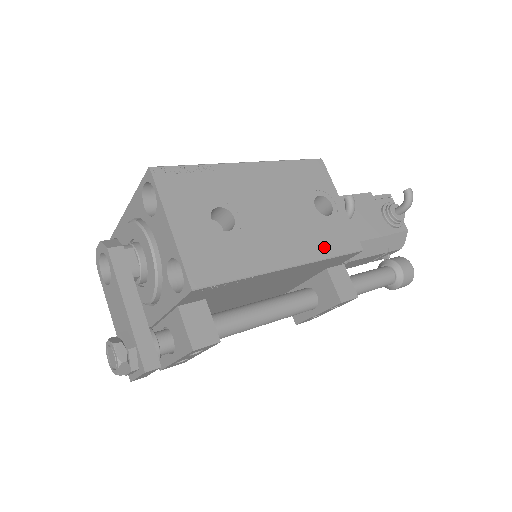
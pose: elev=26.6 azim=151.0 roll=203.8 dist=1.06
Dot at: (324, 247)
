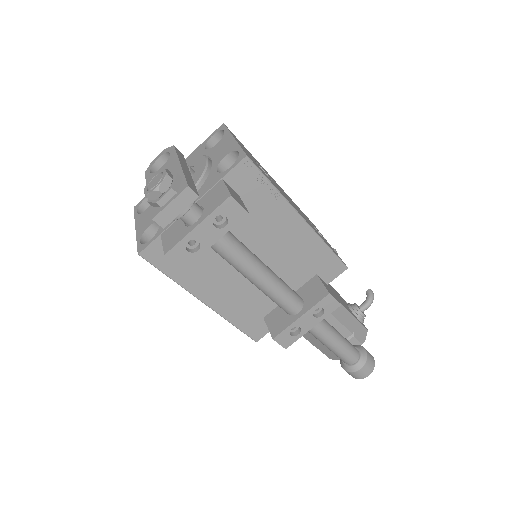
Dot at: (323, 239)
